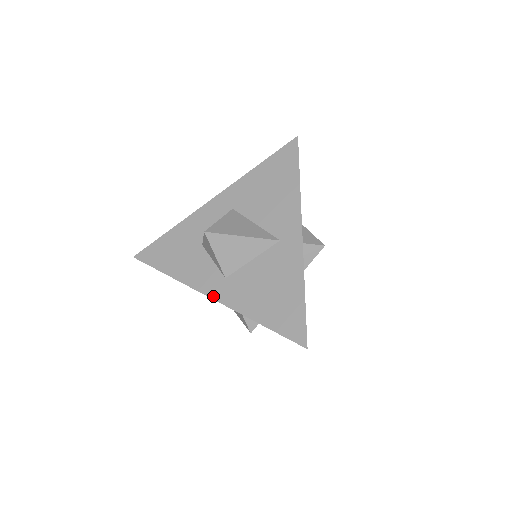
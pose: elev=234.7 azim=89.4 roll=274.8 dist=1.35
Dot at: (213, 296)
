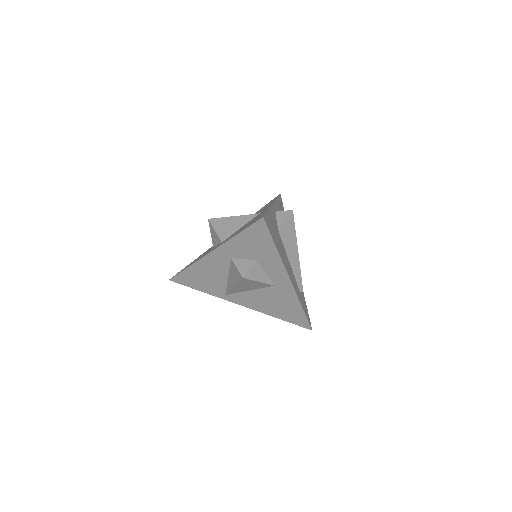
Dot at: (211, 251)
